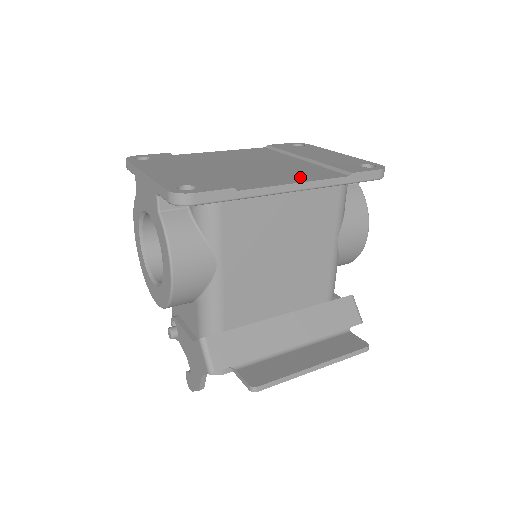
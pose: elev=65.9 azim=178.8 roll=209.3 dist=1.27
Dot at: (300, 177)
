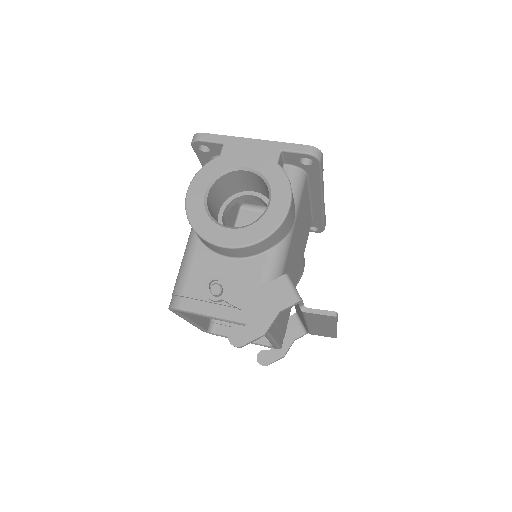
Dot at: occluded
